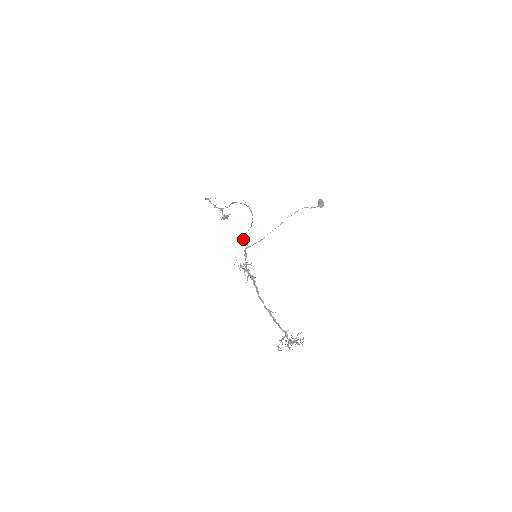
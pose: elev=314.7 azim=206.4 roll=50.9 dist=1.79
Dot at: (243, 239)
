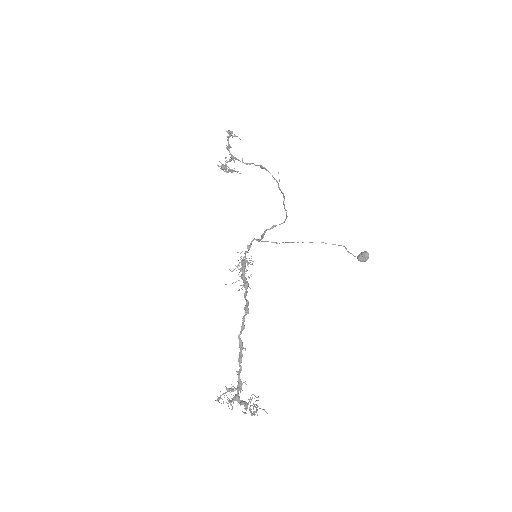
Dot at: (267, 229)
